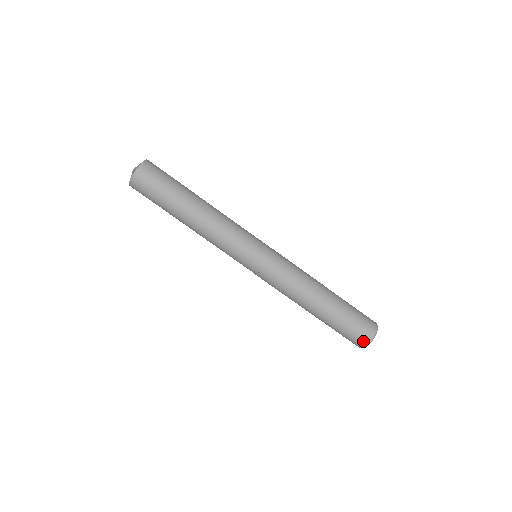
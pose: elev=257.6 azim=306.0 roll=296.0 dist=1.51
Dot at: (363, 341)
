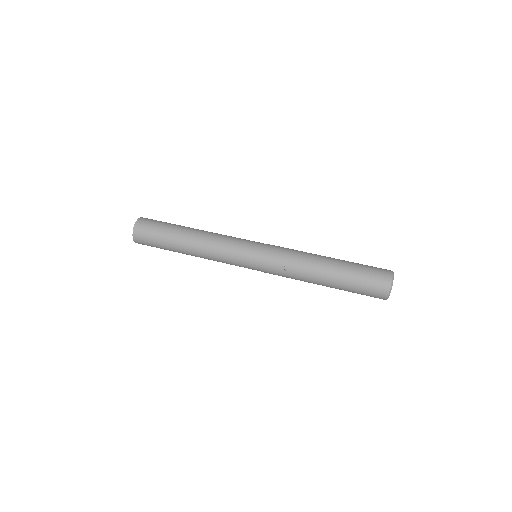
Dot at: (385, 280)
